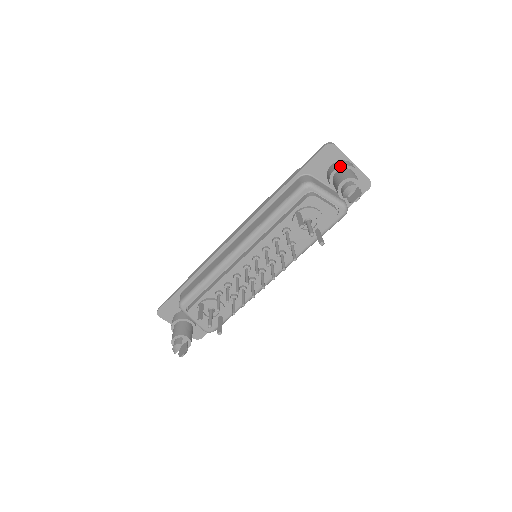
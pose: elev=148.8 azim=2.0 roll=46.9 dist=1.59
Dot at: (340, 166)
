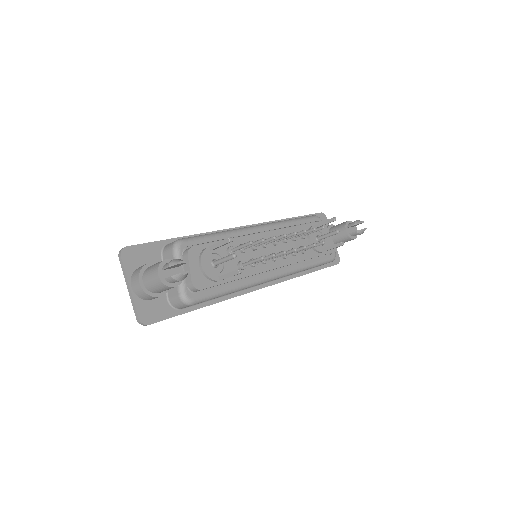
Dot at: (334, 225)
